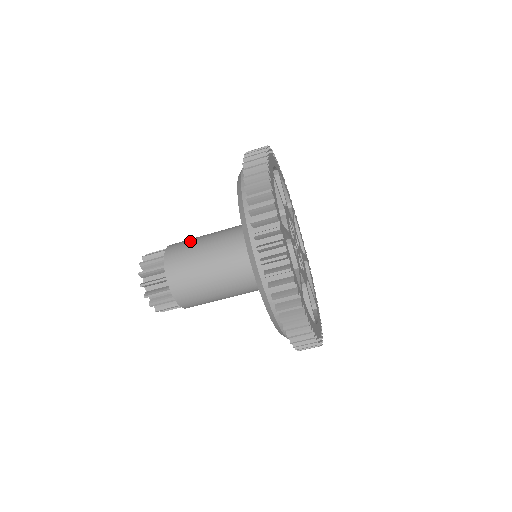
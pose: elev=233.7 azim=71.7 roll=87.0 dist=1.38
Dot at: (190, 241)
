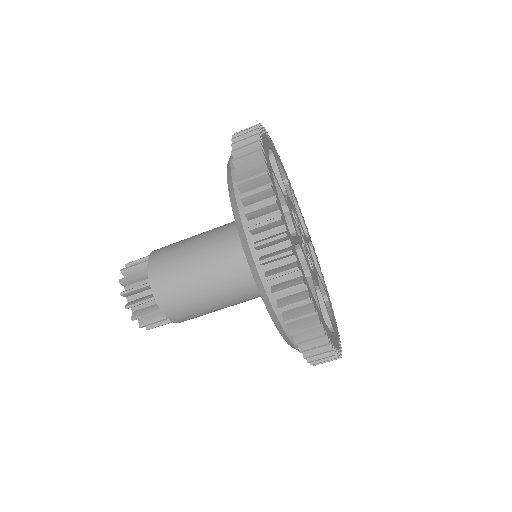
Dot at: (176, 248)
